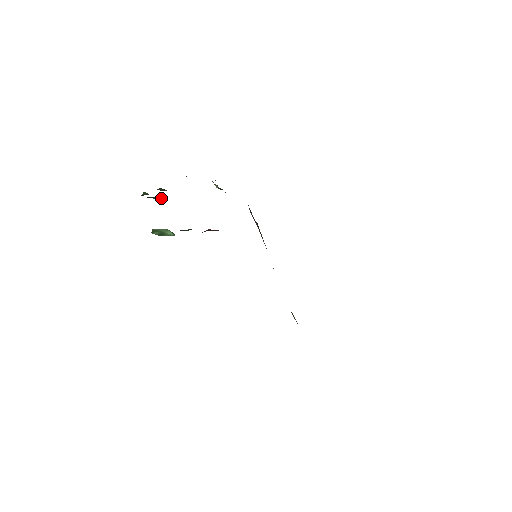
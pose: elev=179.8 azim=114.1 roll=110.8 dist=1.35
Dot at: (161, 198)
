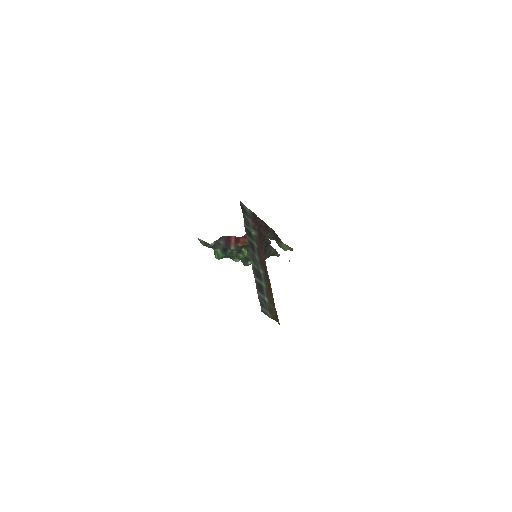
Dot at: occluded
